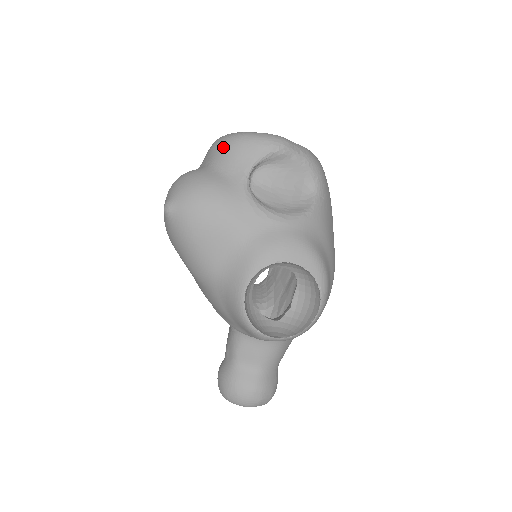
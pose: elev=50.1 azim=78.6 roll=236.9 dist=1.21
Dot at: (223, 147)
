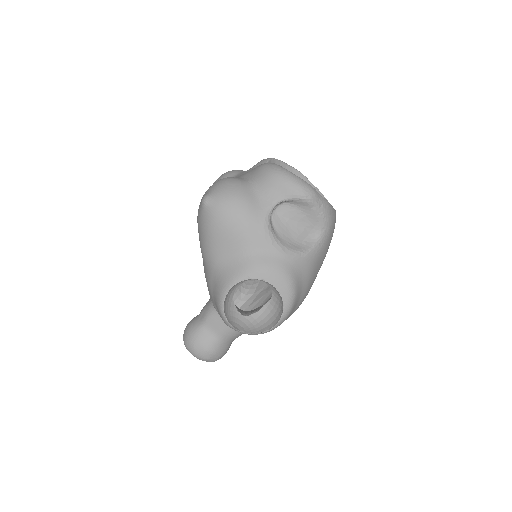
Dot at: (267, 174)
